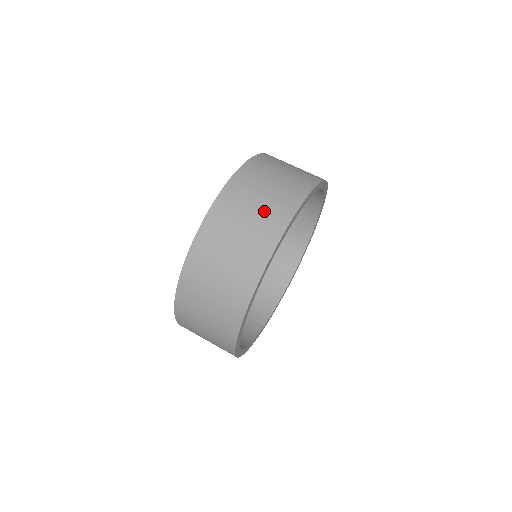
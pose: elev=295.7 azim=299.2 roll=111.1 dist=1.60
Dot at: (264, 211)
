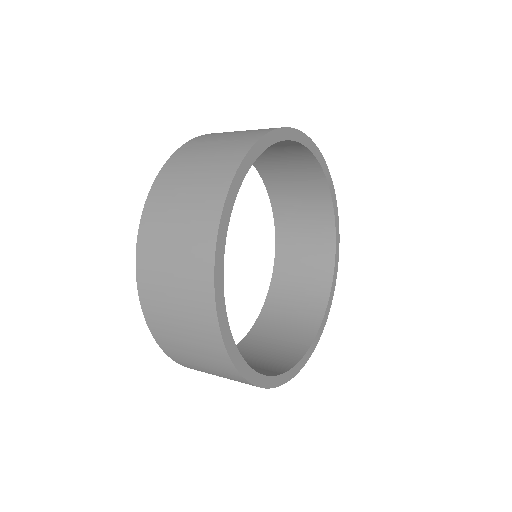
Dot at: occluded
